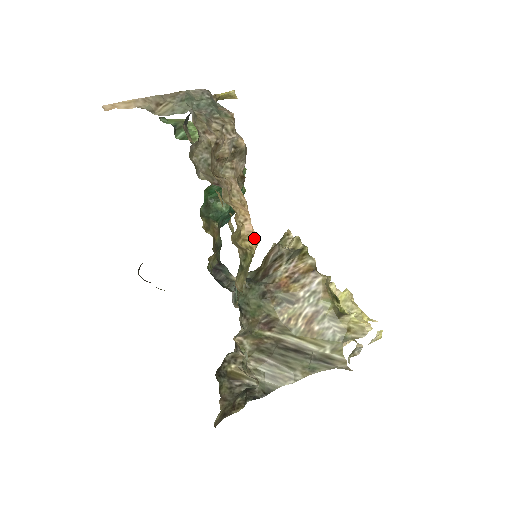
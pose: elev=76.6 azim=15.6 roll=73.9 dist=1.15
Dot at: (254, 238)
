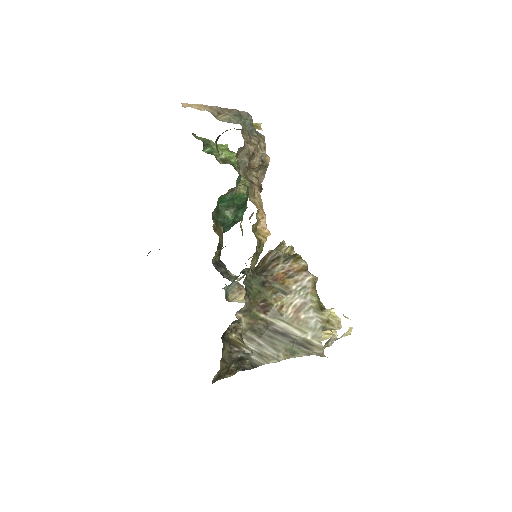
Dot at: (266, 234)
